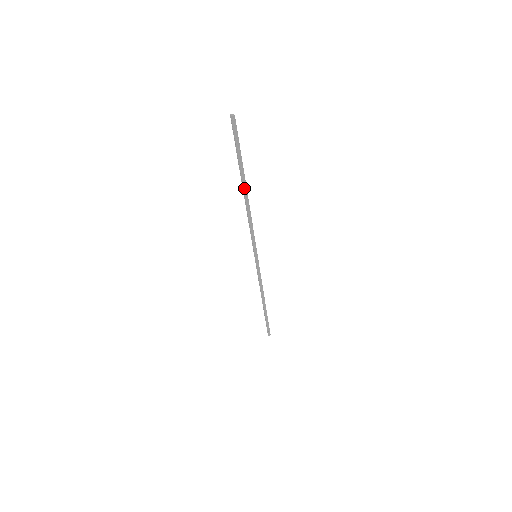
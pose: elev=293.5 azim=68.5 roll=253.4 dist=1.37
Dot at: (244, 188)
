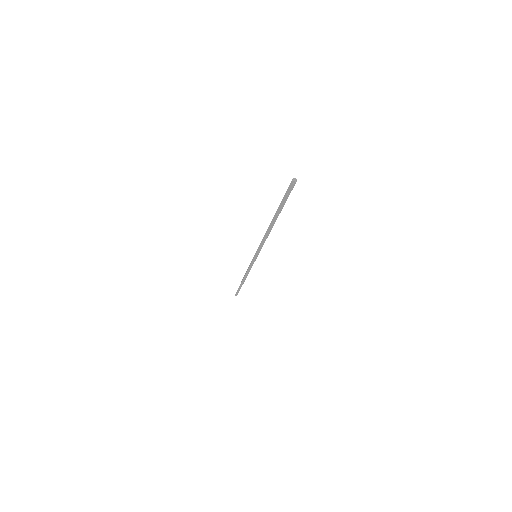
Dot at: (273, 221)
